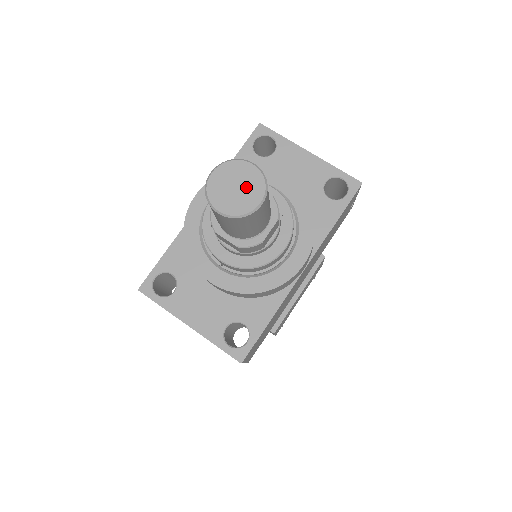
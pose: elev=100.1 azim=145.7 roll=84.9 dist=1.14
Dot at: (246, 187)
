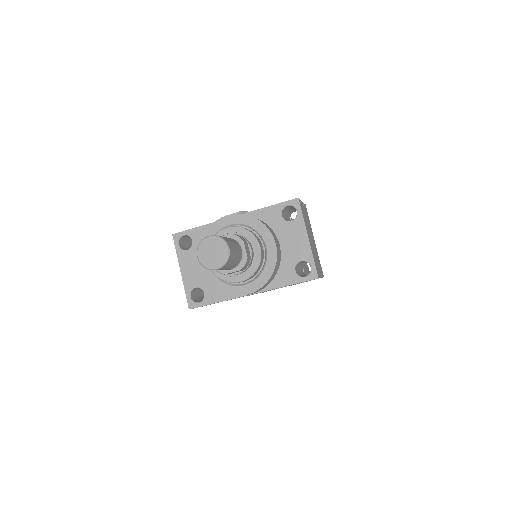
Dot at: (217, 256)
